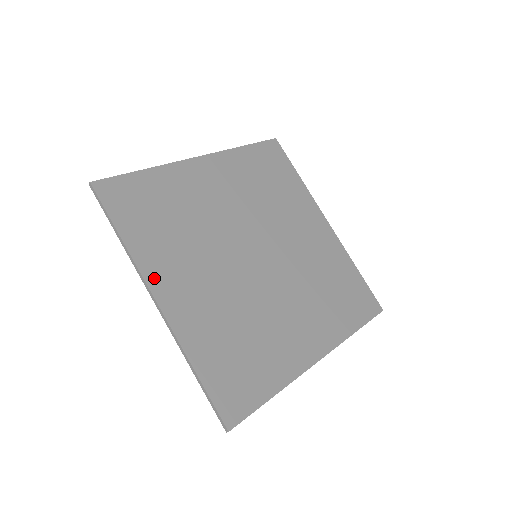
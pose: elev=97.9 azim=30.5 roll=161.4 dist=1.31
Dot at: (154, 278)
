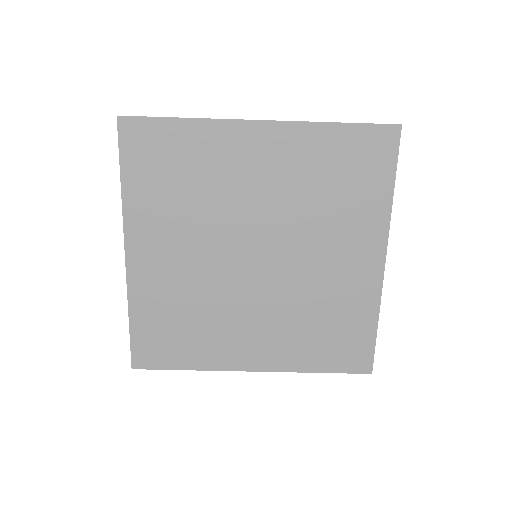
Dot at: (233, 363)
